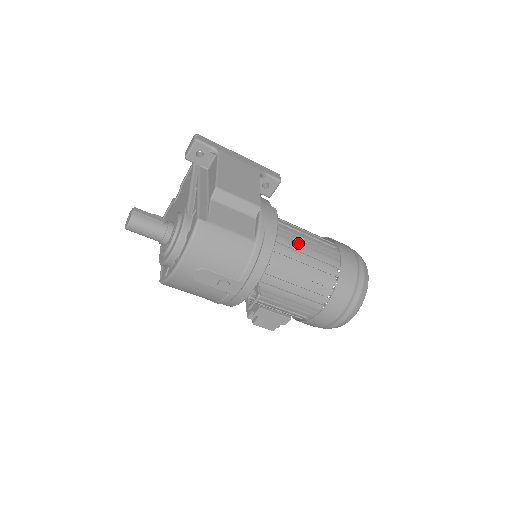
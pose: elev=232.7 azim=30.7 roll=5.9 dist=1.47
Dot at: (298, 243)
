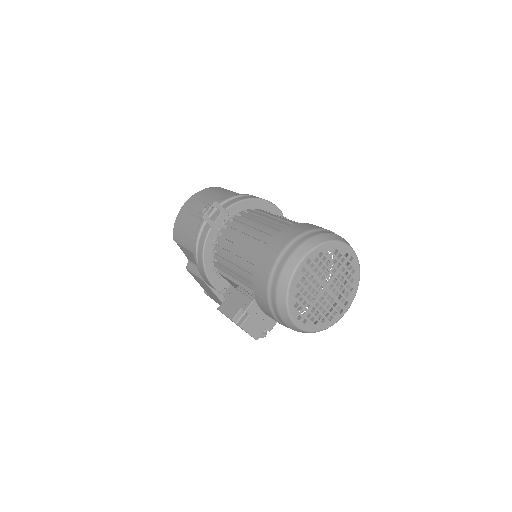
Dot at: occluded
